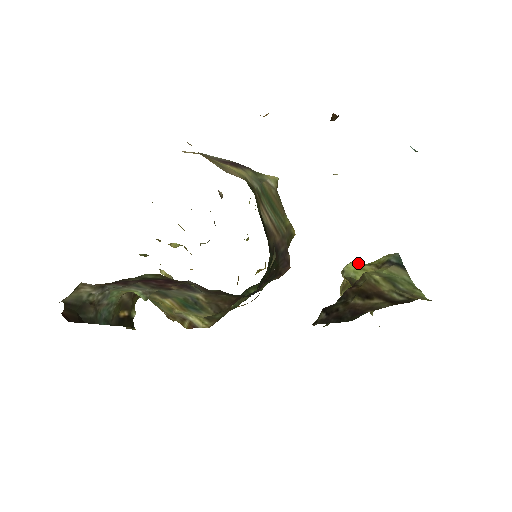
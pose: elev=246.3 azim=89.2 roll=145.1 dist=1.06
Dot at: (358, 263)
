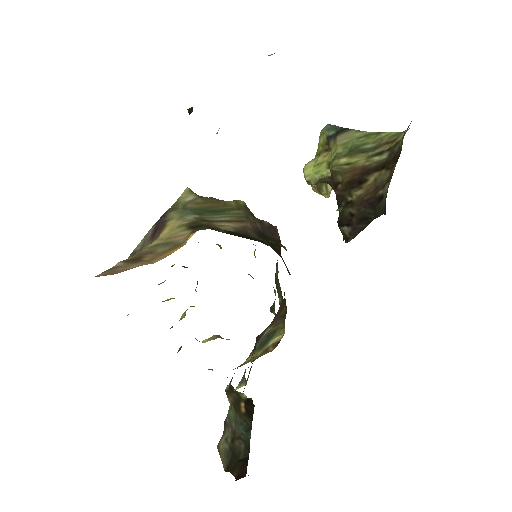
Dot at: (309, 164)
